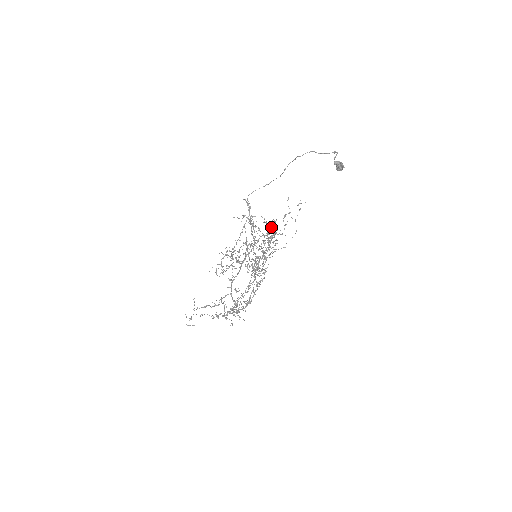
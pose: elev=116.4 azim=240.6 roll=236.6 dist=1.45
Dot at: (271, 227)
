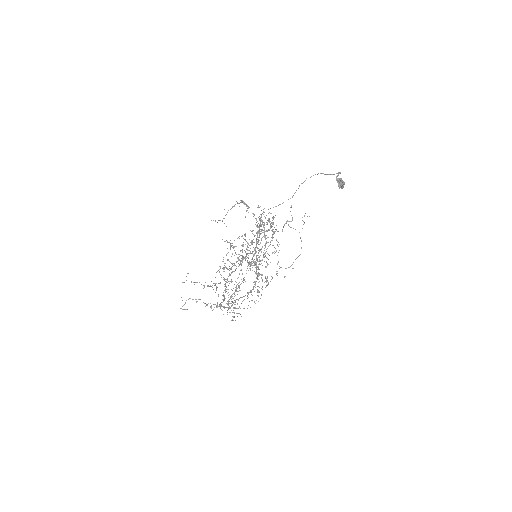
Dot at: occluded
